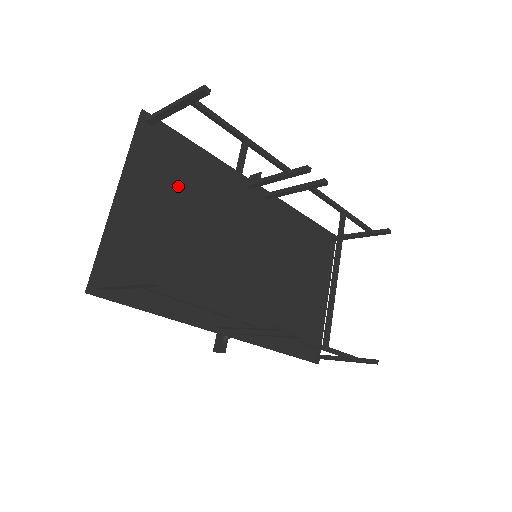
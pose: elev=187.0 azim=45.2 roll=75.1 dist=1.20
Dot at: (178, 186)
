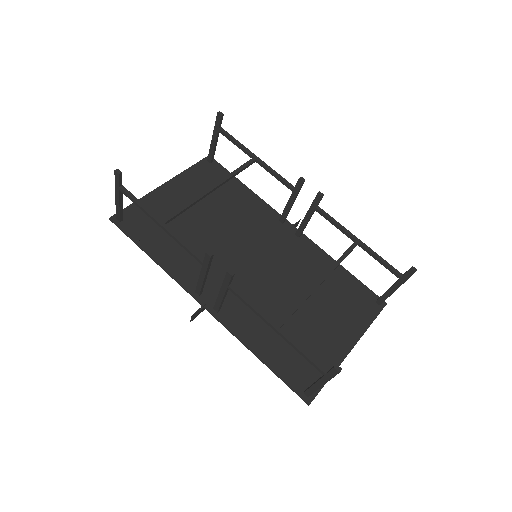
Dot at: (213, 197)
